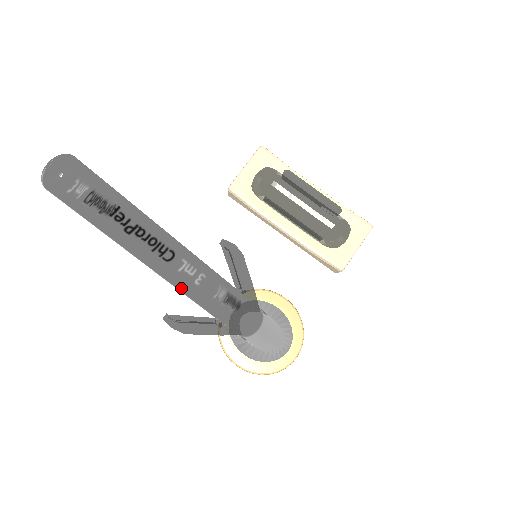
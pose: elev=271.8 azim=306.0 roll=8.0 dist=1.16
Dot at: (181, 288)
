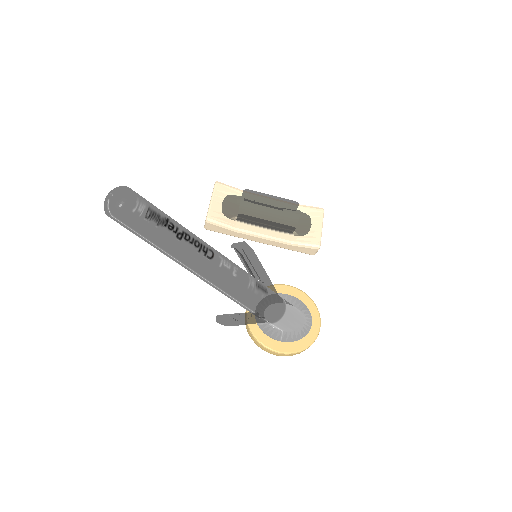
Dot at: (224, 284)
